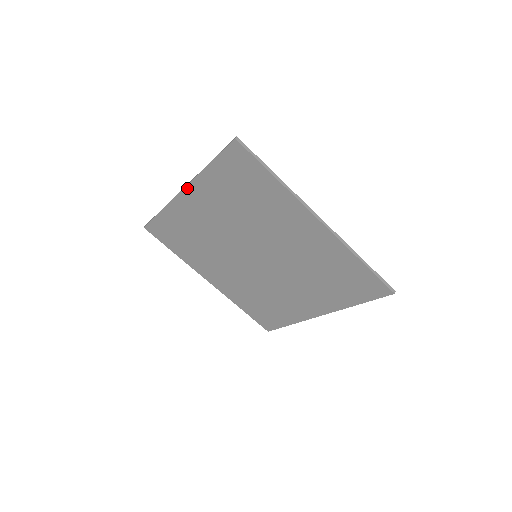
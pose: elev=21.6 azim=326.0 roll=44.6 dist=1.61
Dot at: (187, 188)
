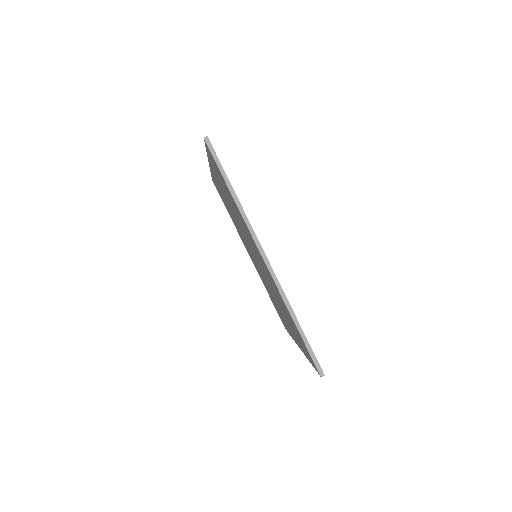
Dot at: (209, 163)
